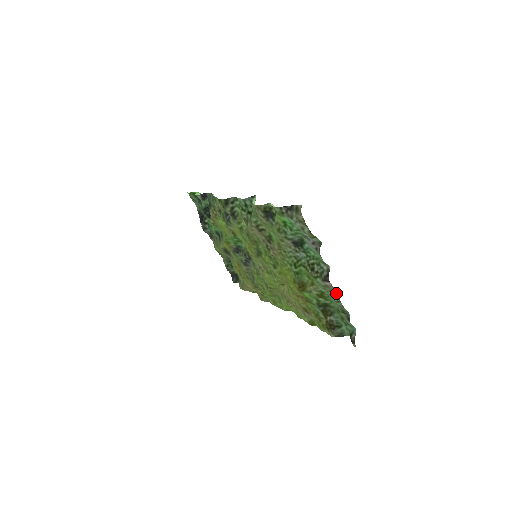
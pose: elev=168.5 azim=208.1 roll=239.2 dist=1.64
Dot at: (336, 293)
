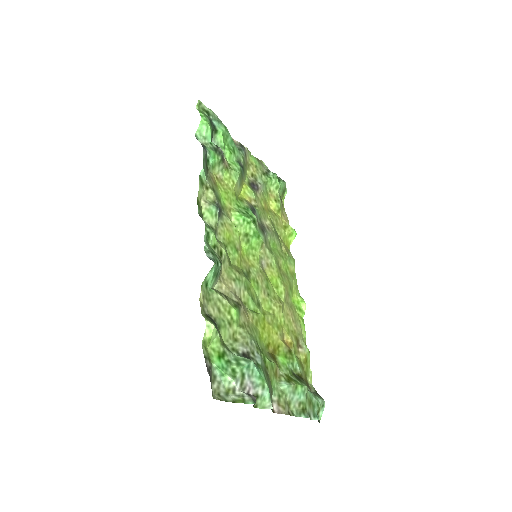
Dot at: (286, 414)
